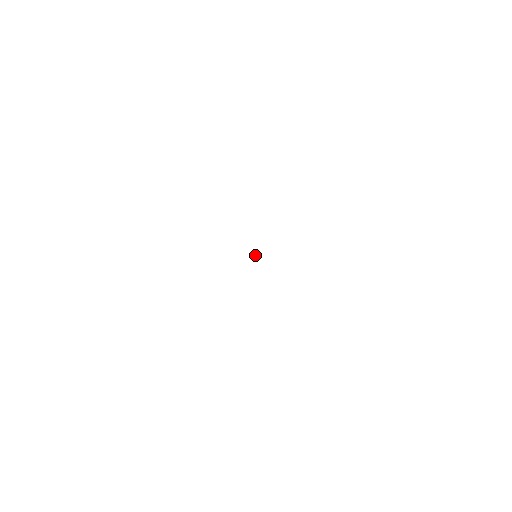
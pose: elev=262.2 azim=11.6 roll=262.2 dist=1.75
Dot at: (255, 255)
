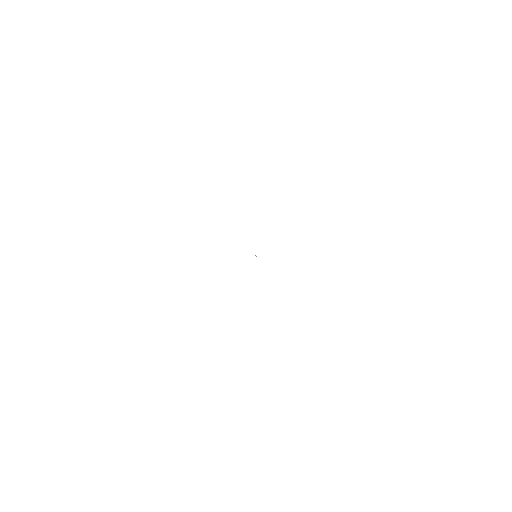
Dot at: (255, 255)
